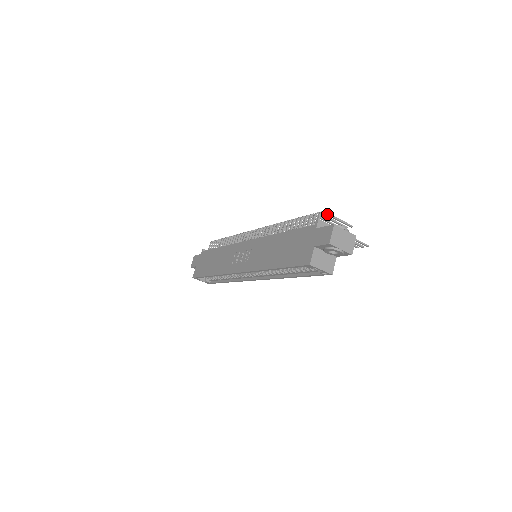
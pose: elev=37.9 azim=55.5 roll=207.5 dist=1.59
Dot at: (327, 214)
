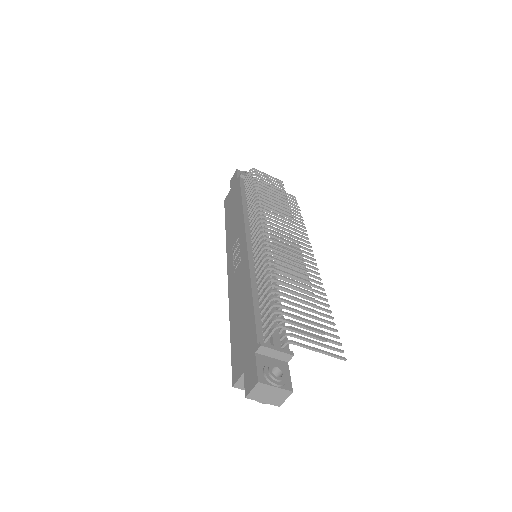
Dot at: (286, 329)
